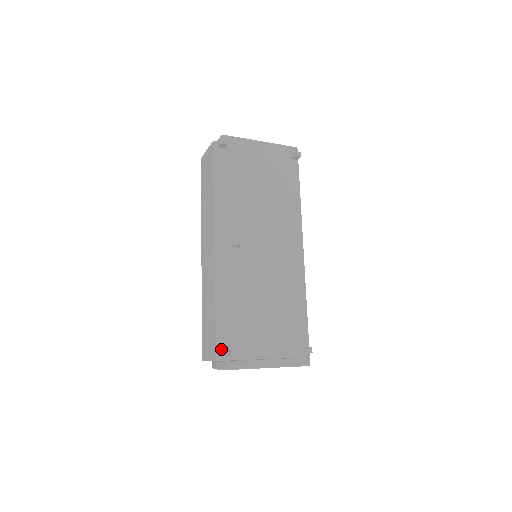
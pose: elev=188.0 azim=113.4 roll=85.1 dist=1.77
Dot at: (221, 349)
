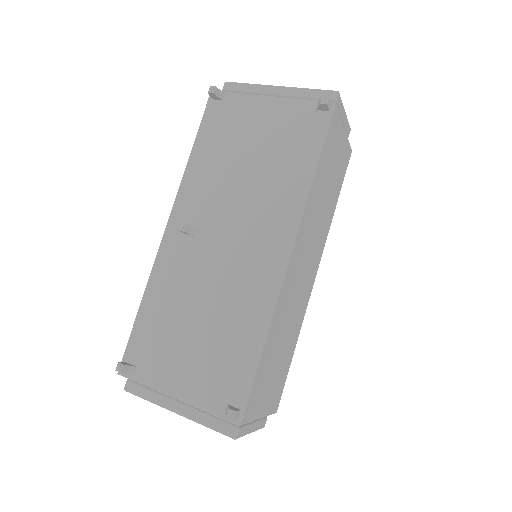
Dot at: (127, 361)
